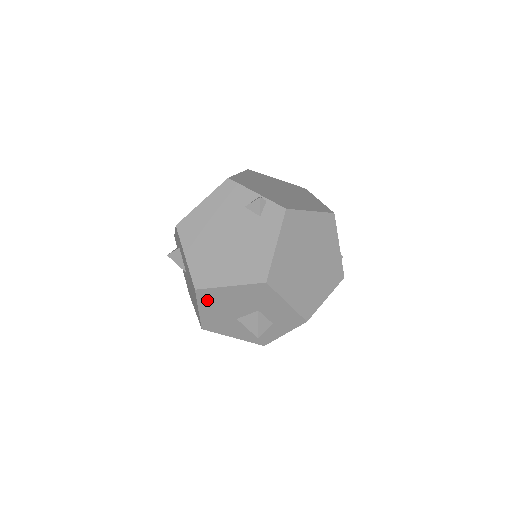
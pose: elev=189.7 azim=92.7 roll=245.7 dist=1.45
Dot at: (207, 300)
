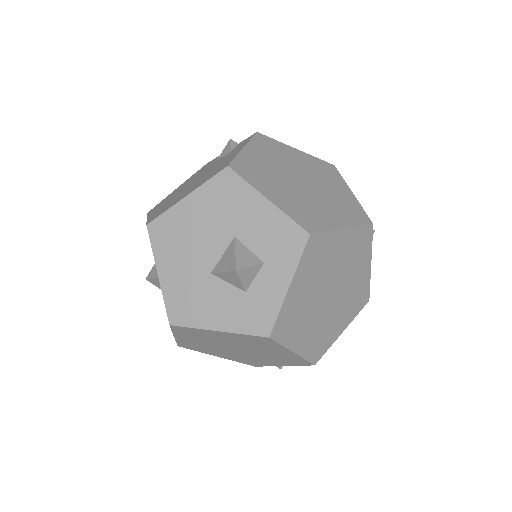
Dot at: (165, 243)
